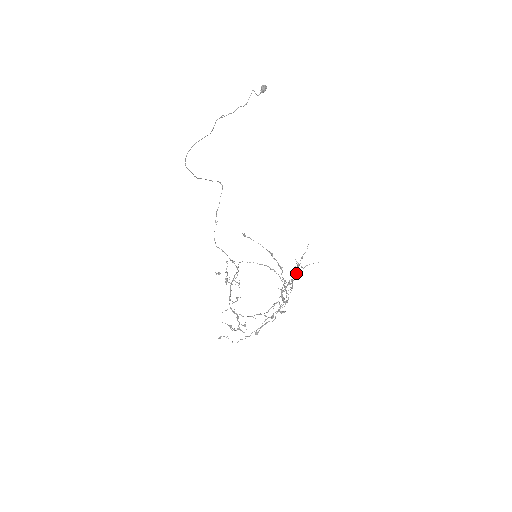
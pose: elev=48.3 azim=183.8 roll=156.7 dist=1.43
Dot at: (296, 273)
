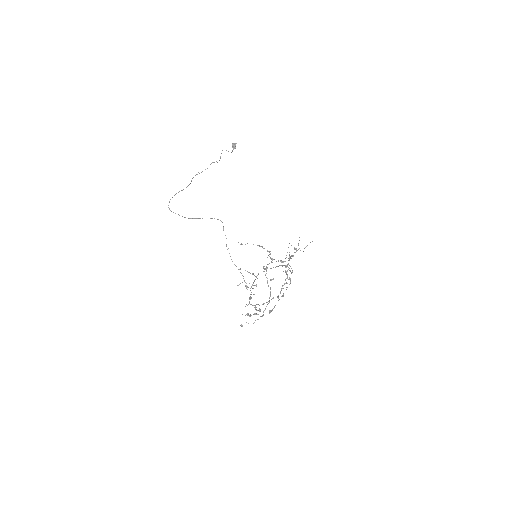
Dot at: occluded
